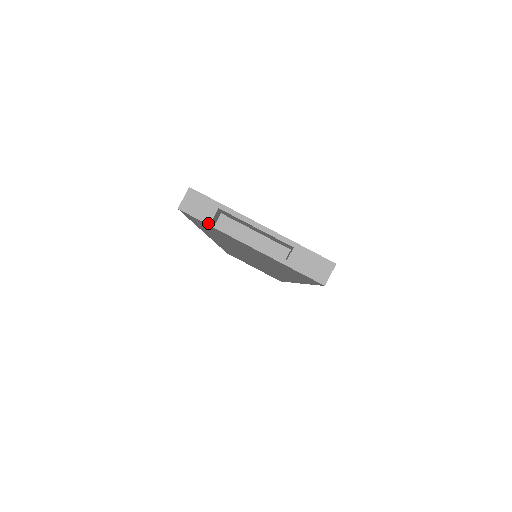
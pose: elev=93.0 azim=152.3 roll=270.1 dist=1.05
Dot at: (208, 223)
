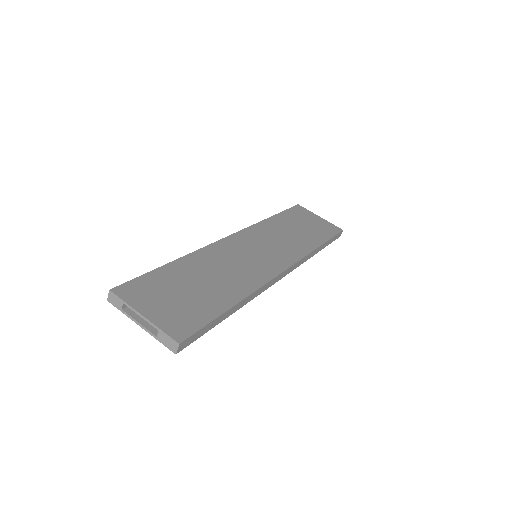
Dot at: (120, 310)
